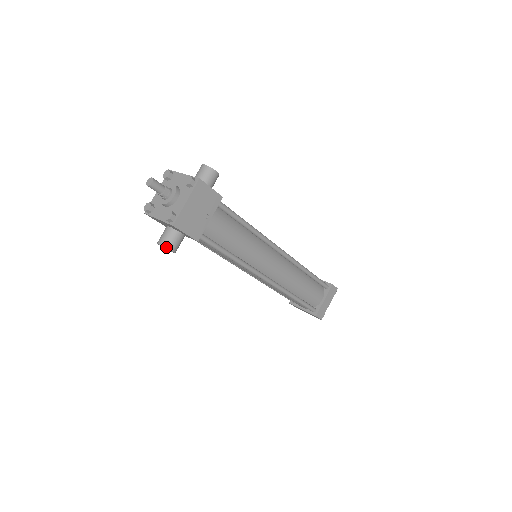
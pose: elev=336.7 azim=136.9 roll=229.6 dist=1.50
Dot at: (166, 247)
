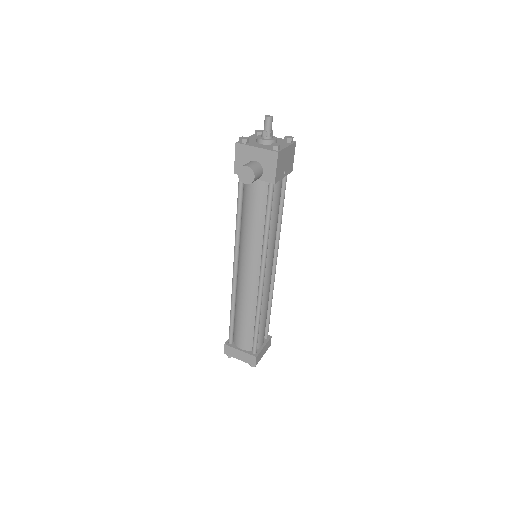
Dot at: (253, 170)
